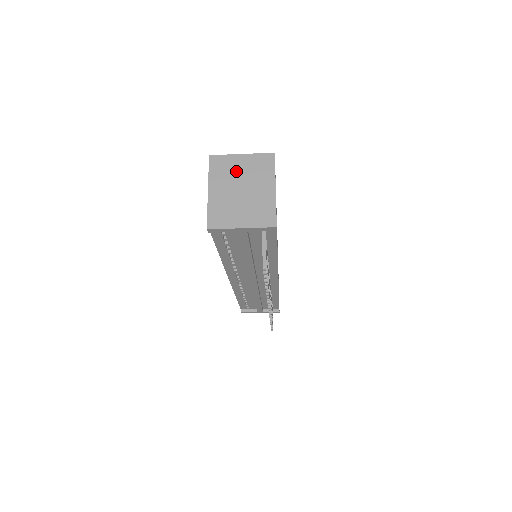
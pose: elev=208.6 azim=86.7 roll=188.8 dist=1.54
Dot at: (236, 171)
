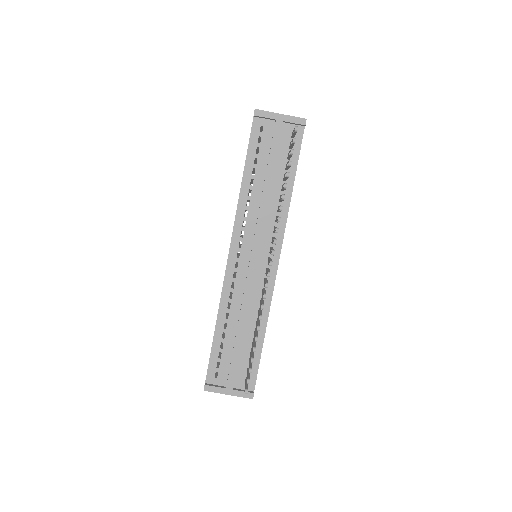
Dot at: occluded
